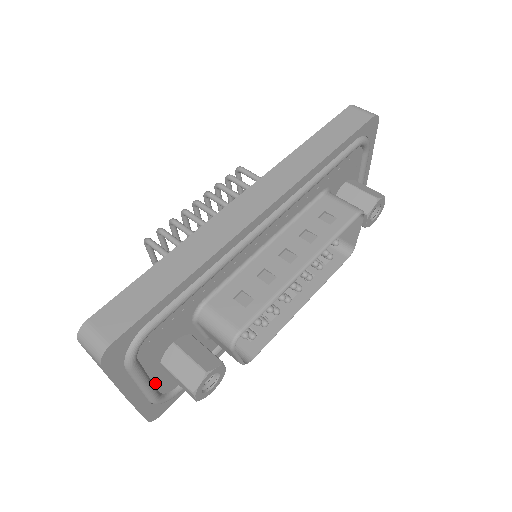
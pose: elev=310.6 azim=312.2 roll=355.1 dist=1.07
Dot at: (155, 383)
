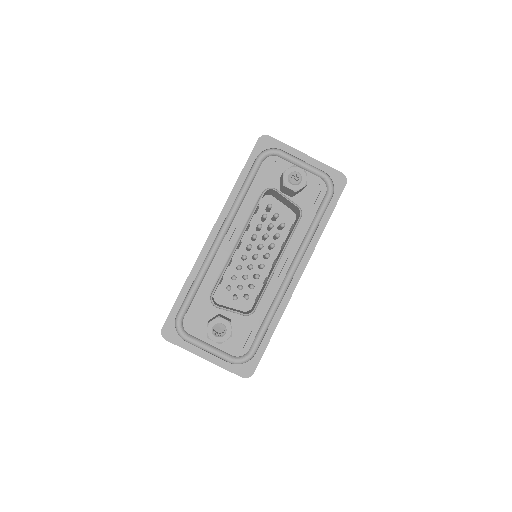
Dot at: (221, 349)
